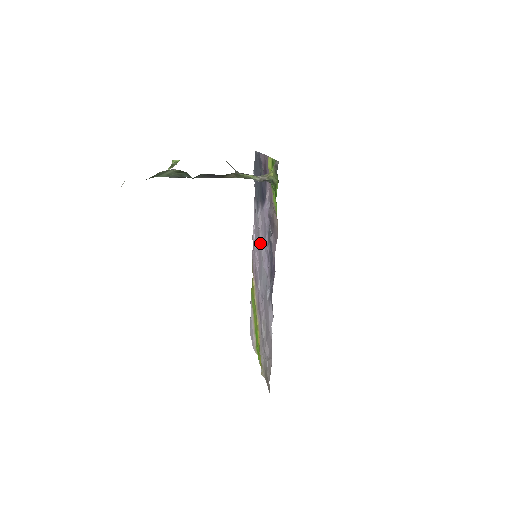
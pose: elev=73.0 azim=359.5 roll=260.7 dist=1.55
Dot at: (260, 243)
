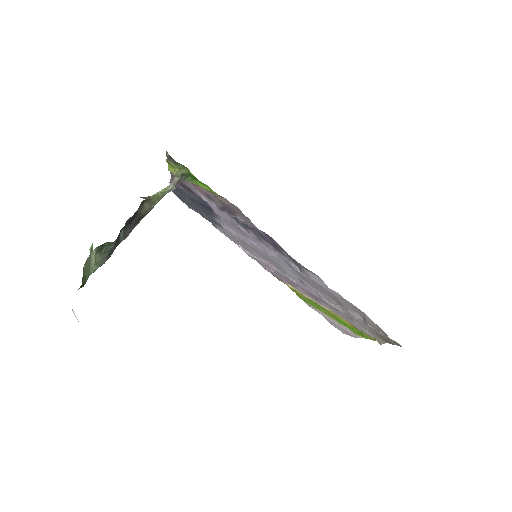
Dot at: (251, 246)
